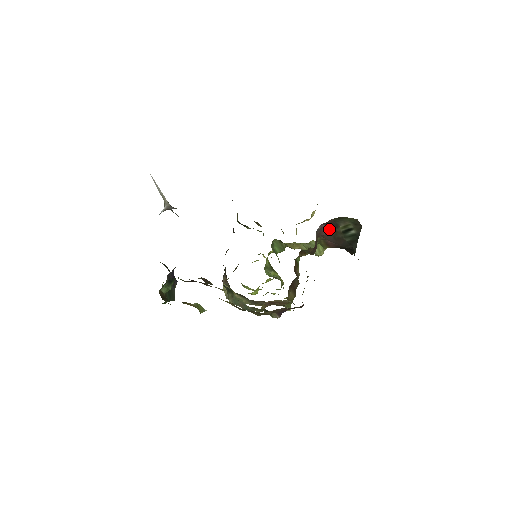
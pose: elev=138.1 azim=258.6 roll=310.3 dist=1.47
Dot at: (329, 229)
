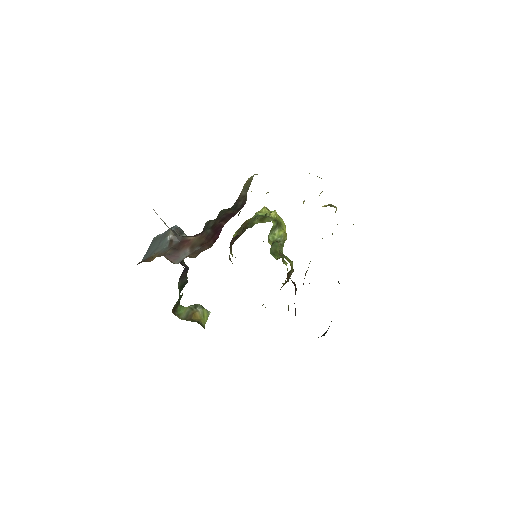
Dot at: occluded
